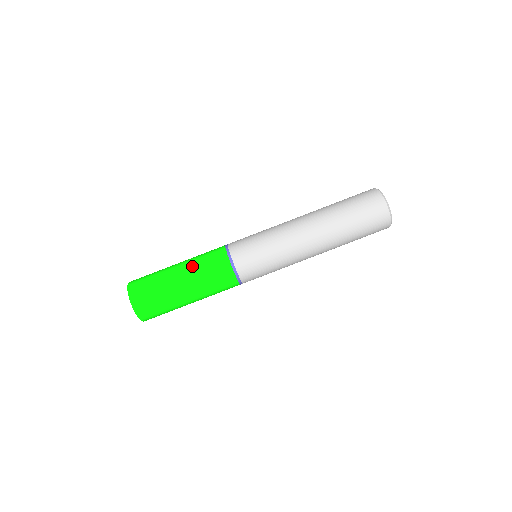
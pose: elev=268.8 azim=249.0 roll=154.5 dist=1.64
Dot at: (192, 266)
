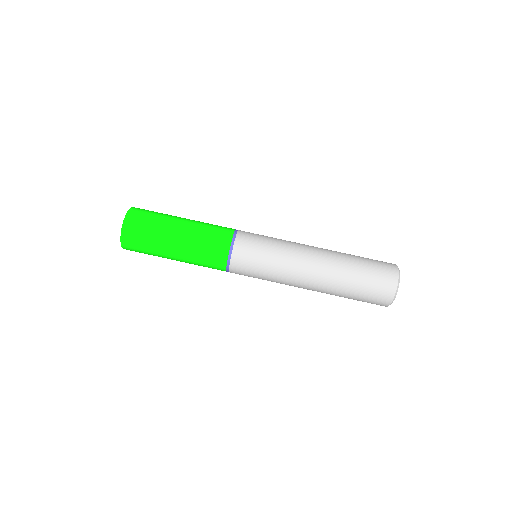
Dot at: (192, 242)
